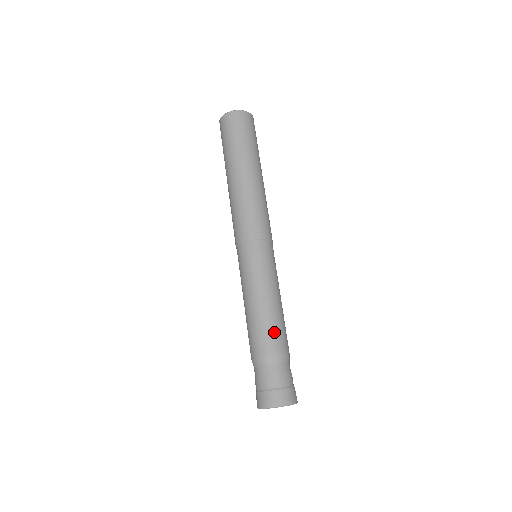
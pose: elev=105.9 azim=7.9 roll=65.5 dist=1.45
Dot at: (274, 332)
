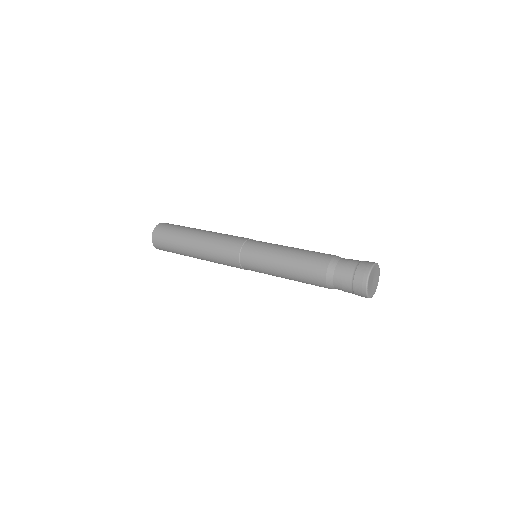
Dot at: (317, 253)
